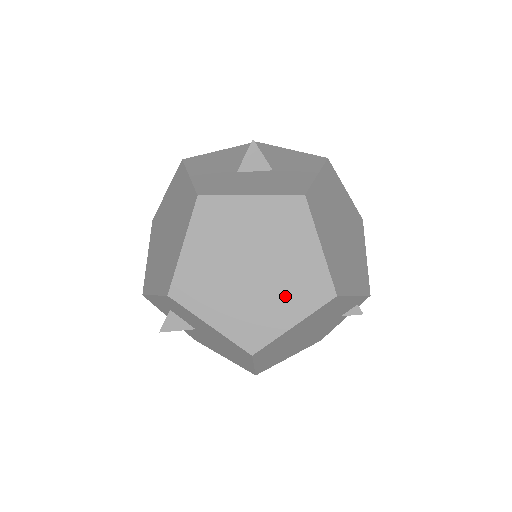
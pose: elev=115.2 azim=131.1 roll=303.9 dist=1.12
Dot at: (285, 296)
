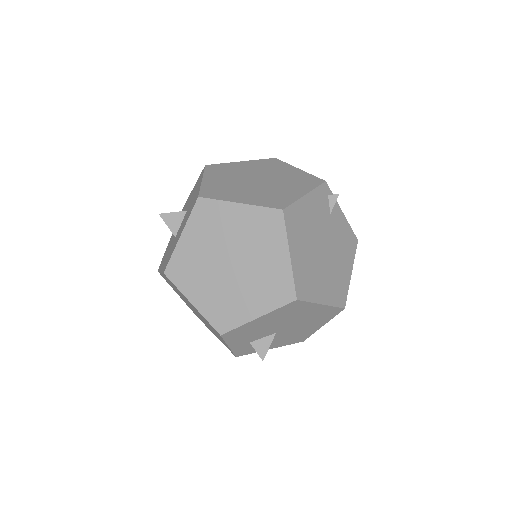
Dot at: (263, 250)
